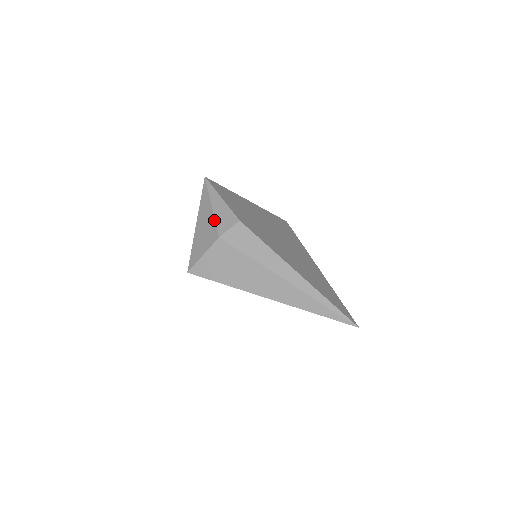
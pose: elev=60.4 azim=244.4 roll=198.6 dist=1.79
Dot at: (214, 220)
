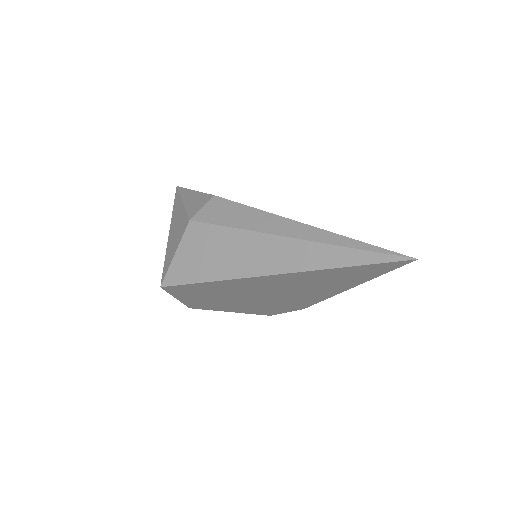
Dot at: (184, 210)
